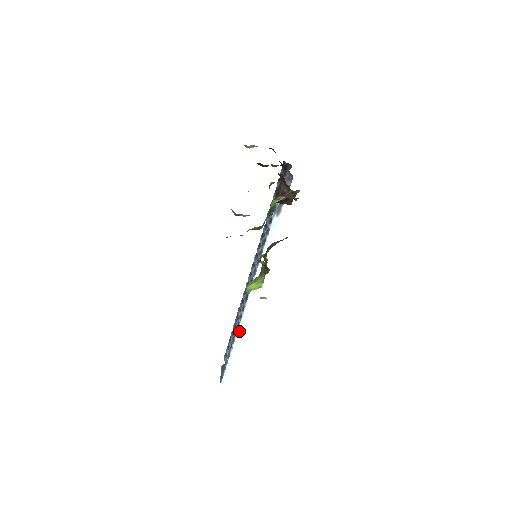
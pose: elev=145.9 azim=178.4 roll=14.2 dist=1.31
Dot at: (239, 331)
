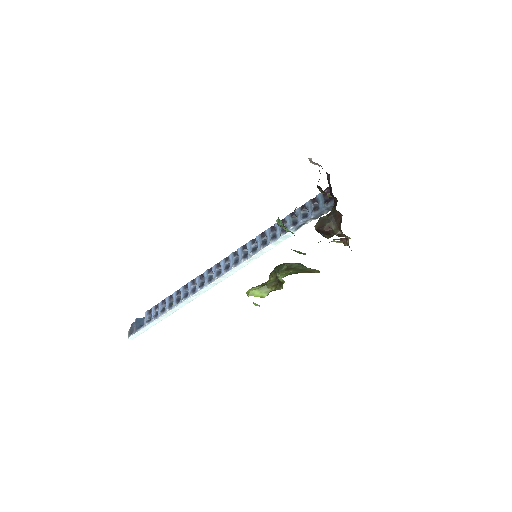
Dot at: (184, 302)
